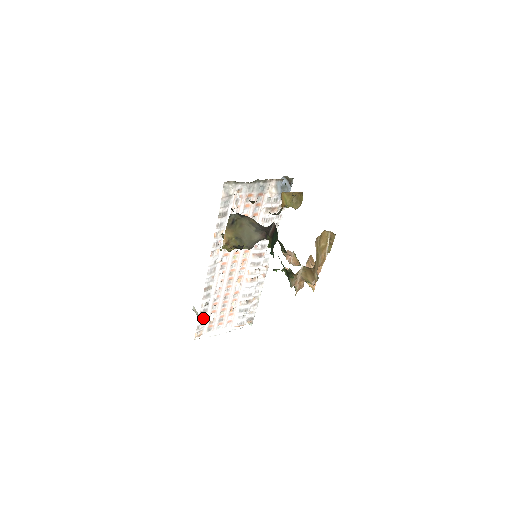
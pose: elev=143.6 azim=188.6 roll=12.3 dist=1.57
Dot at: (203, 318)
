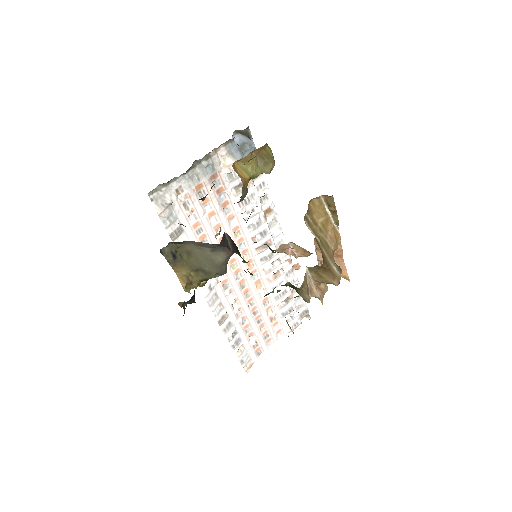
Dot at: (241, 348)
